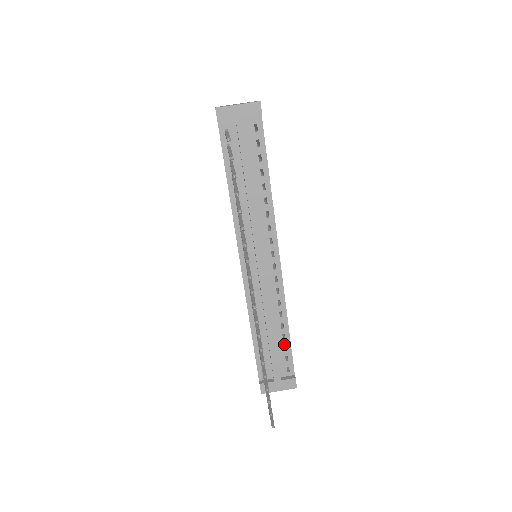
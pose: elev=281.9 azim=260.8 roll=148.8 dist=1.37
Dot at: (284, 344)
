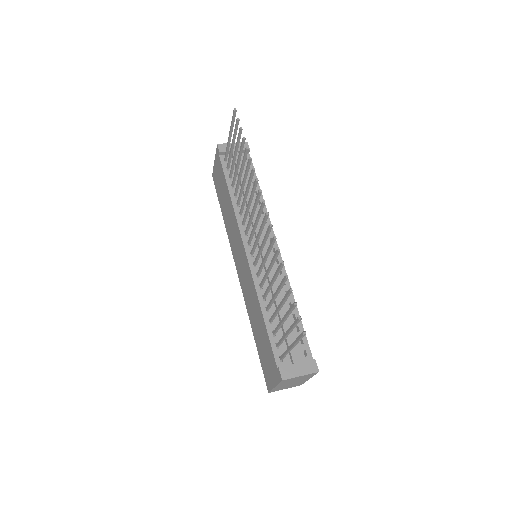
Dot at: occluded
